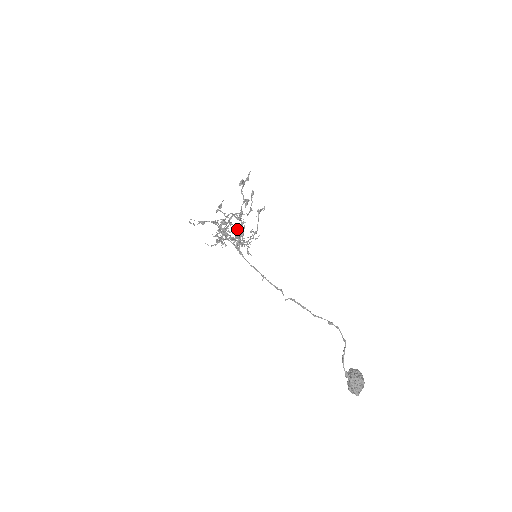
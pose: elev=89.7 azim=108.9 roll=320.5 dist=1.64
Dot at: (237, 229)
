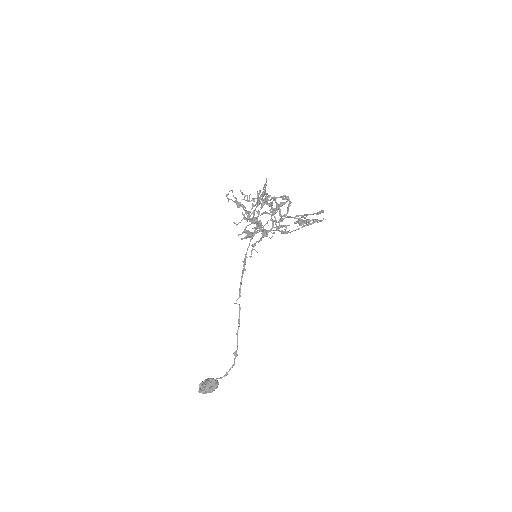
Dot at: occluded
